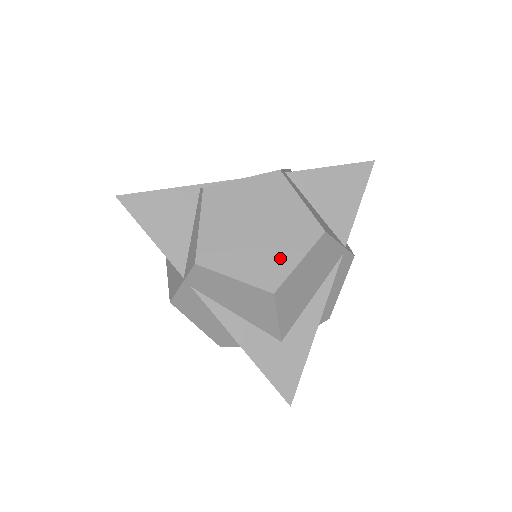
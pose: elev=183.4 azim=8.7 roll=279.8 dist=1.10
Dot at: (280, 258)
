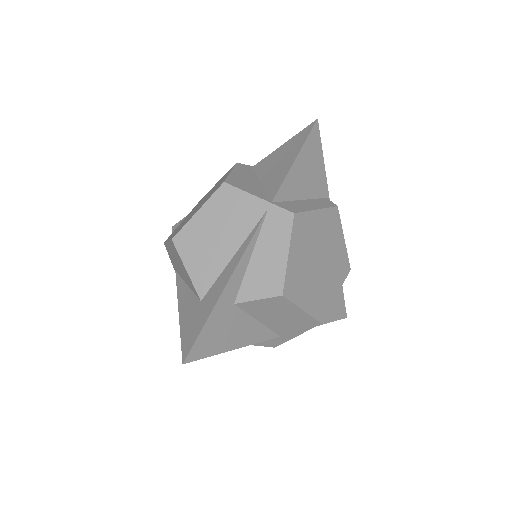
Dot at: (192, 215)
